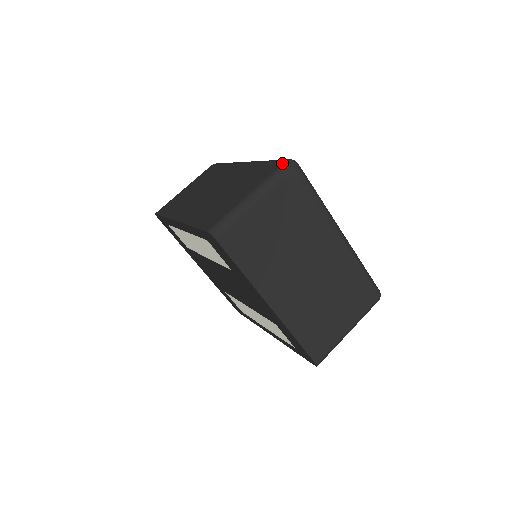
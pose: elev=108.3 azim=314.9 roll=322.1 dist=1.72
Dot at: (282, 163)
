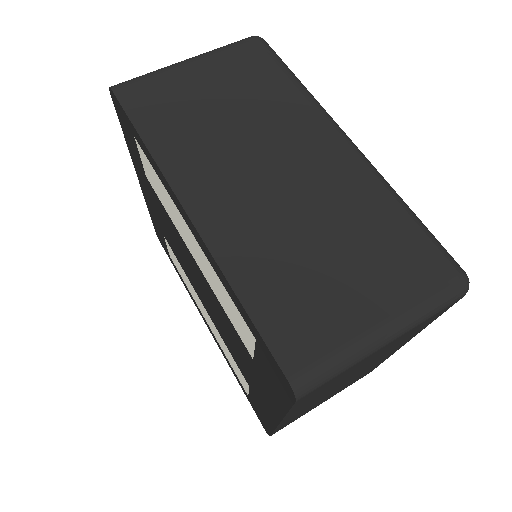
Dot at: (453, 278)
